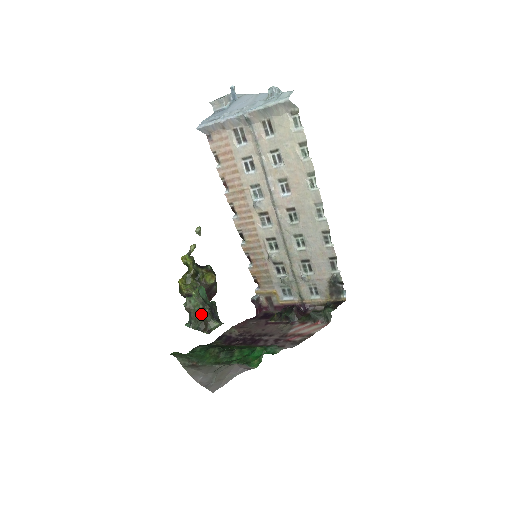
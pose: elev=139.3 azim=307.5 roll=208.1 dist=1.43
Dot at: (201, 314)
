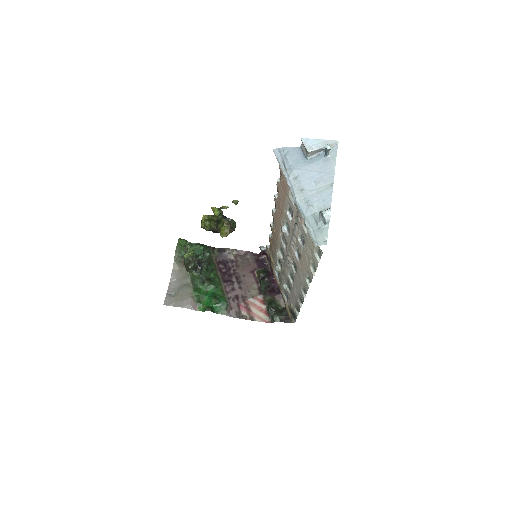
Dot at: occluded
